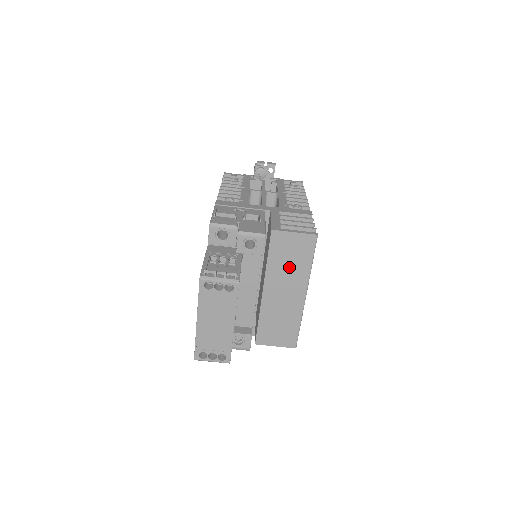
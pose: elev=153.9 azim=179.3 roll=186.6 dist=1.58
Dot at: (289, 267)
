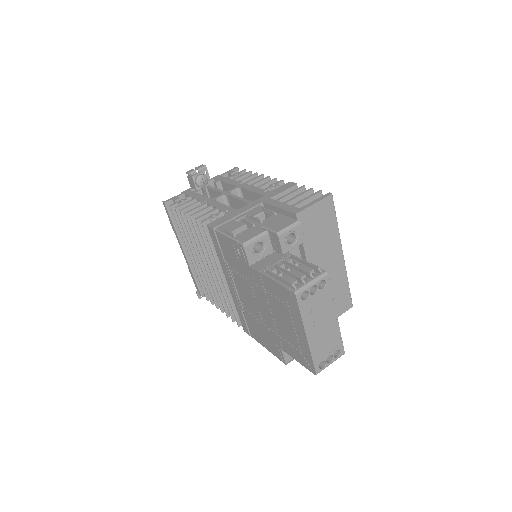
Dot at: (322, 239)
